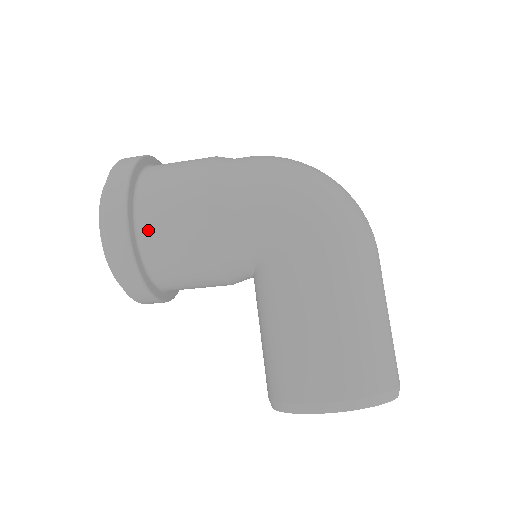
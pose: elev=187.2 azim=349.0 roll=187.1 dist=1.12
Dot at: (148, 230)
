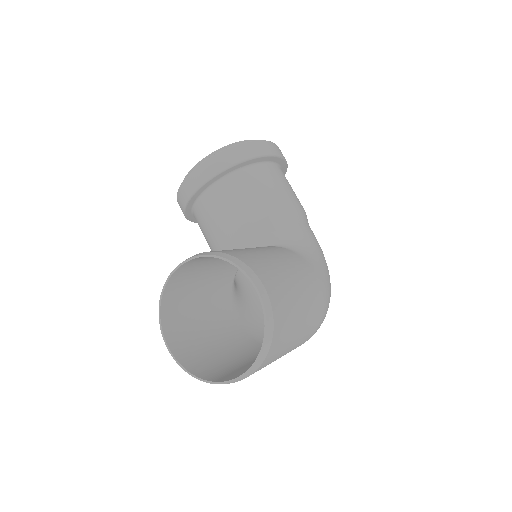
Dot at: (273, 170)
